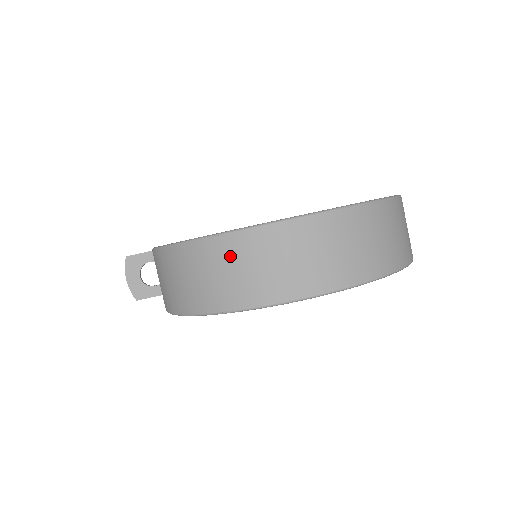
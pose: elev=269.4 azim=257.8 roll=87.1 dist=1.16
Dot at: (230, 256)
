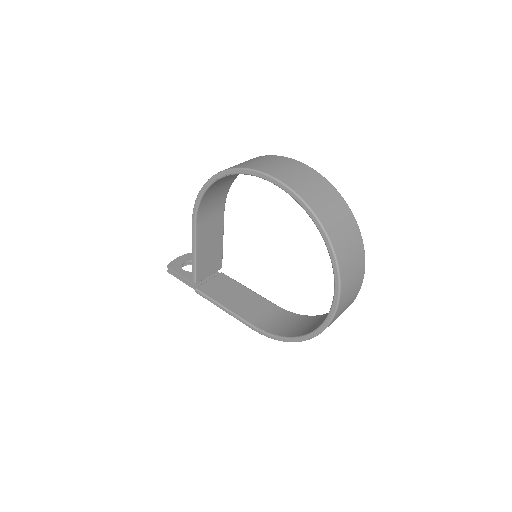
Dot at: (259, 159)
